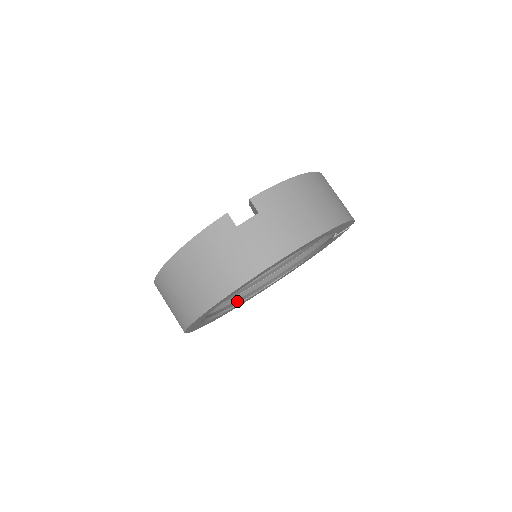
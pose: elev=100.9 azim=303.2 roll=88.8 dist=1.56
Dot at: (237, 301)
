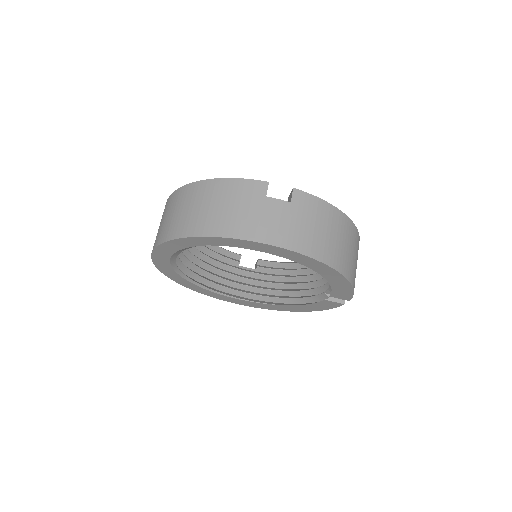
Dot at: (209, 287)
